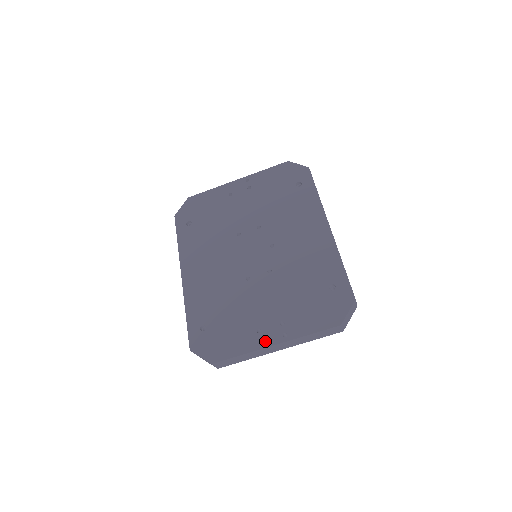
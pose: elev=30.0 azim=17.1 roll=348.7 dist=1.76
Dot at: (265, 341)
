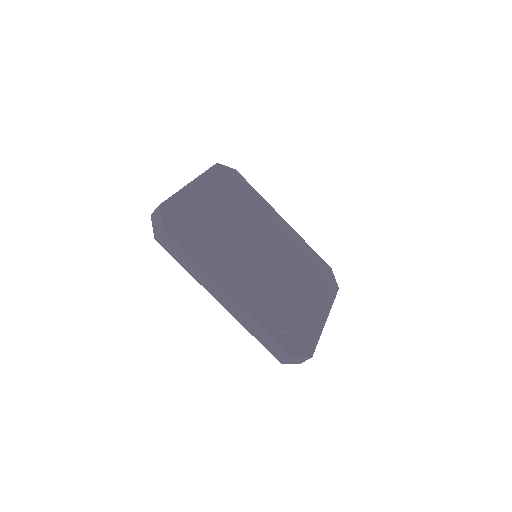
Dot at: (322, 319)
